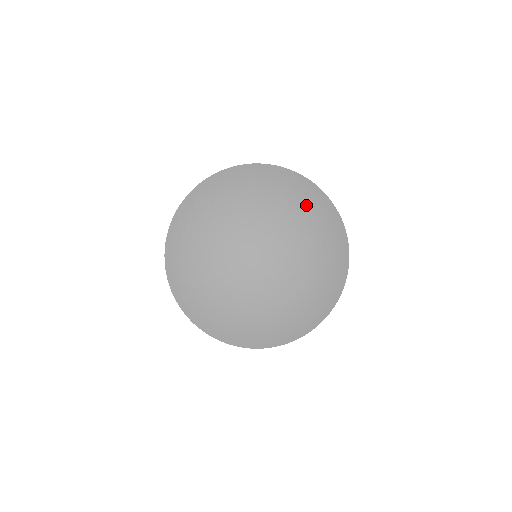
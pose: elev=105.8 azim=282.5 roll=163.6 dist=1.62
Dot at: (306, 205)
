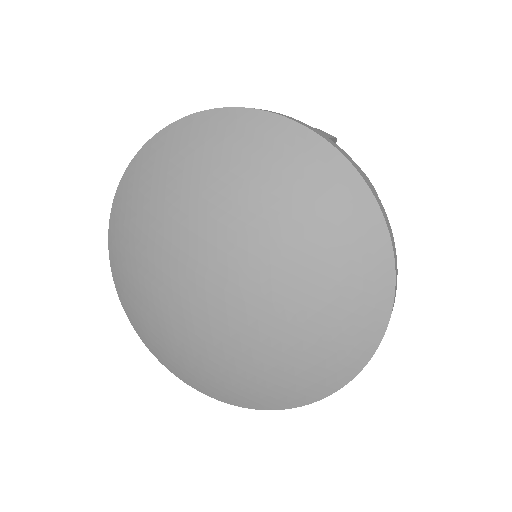
Dot at: (200, 157)
